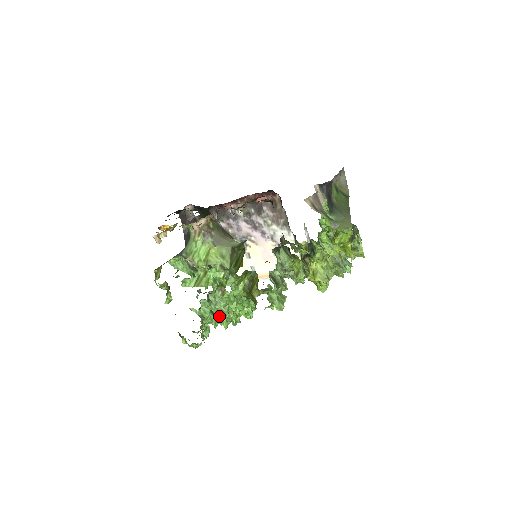
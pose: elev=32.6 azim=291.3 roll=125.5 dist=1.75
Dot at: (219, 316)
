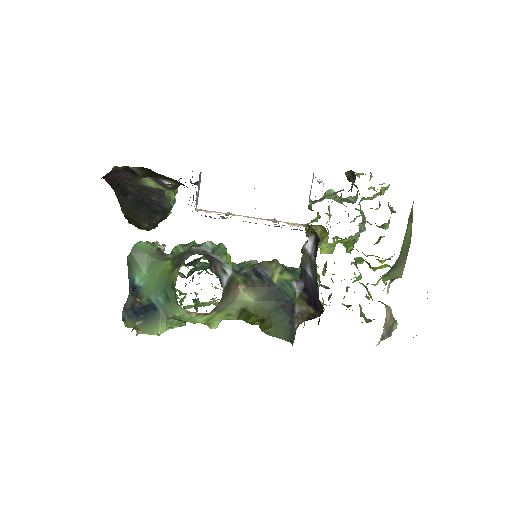
Dot at: occluded
